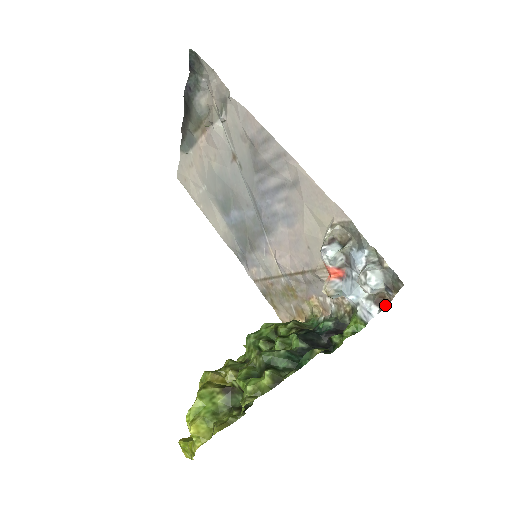
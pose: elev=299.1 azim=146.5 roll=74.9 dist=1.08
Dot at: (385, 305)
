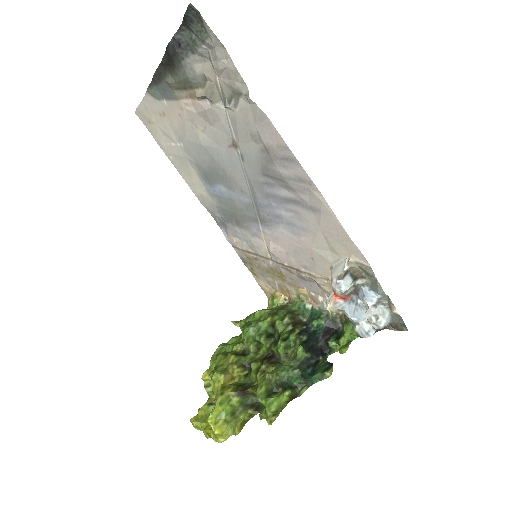
Dot at: (382, 329)
